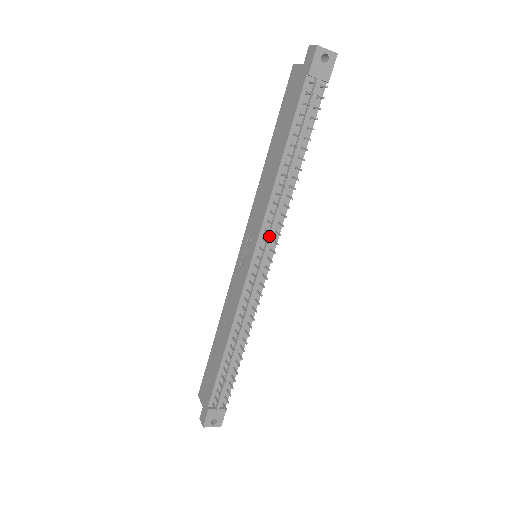
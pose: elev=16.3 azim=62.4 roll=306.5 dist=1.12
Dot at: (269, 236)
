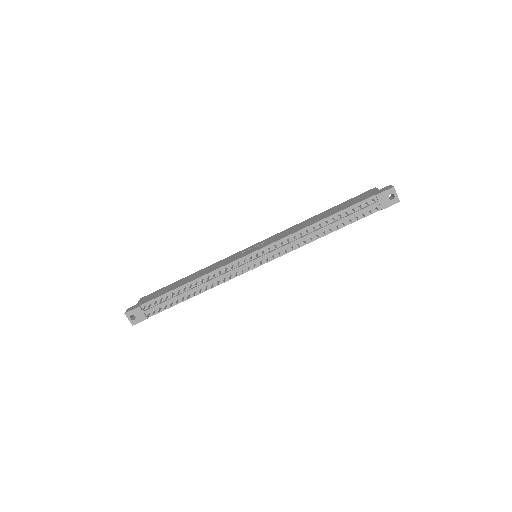
Dot at: (274, 250)
